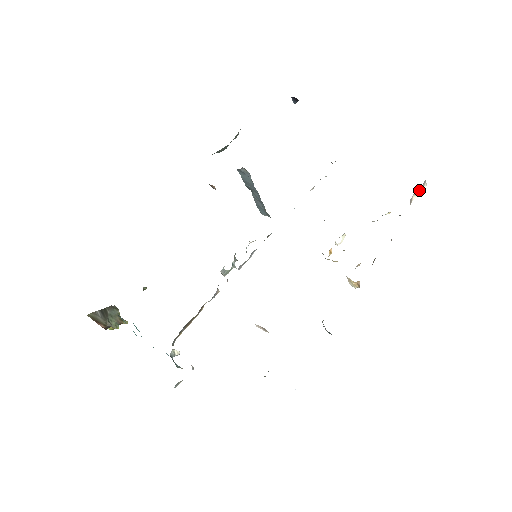
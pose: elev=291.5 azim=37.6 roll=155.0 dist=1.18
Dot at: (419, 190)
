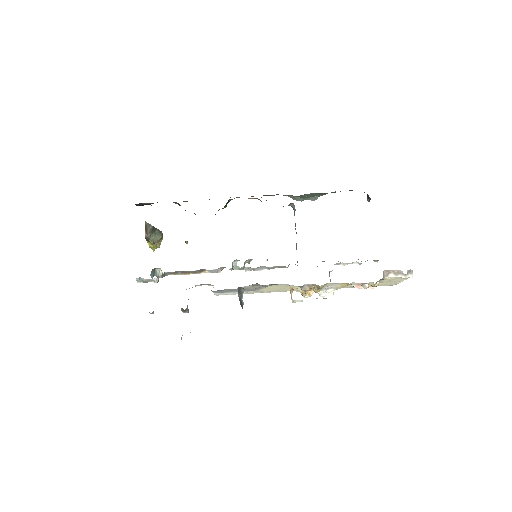
Dot at: (401, 273)
